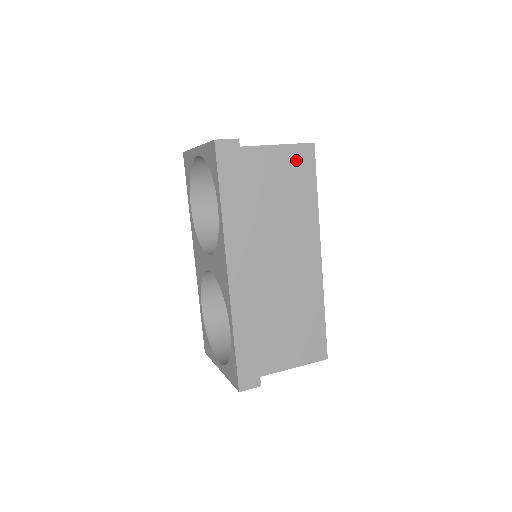
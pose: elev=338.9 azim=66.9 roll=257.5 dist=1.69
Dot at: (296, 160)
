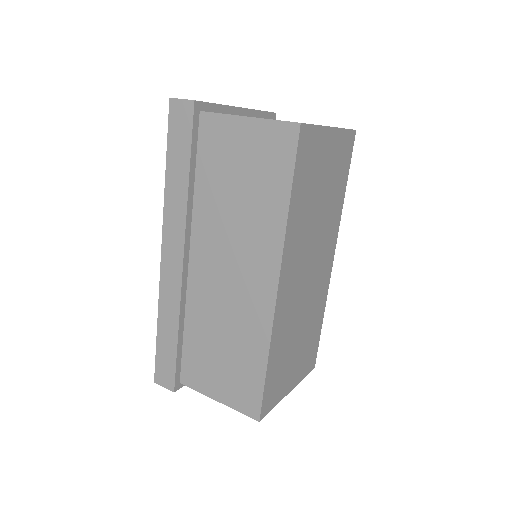
Dot at: (269, 144)
